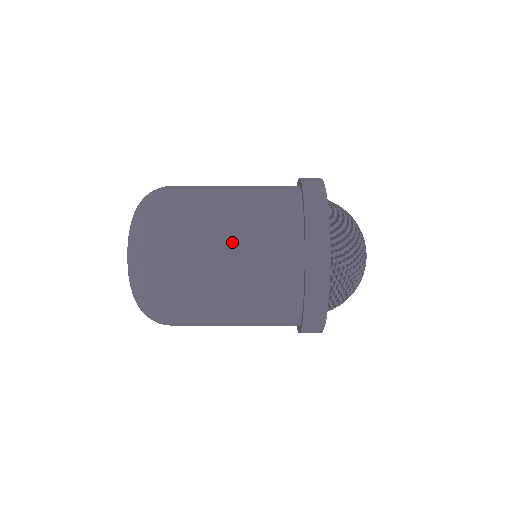
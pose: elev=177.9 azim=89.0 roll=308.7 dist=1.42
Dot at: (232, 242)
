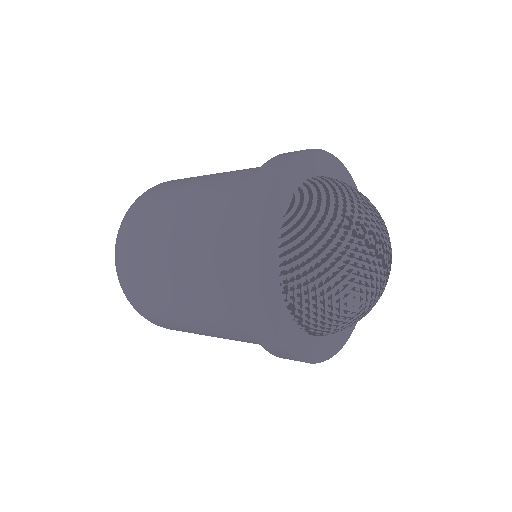
Dot at: (175, 263)
